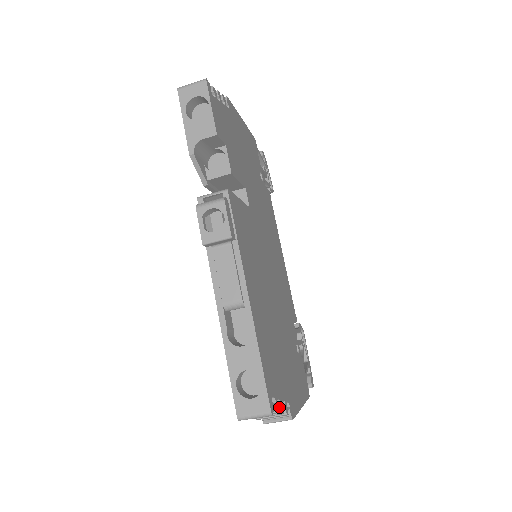
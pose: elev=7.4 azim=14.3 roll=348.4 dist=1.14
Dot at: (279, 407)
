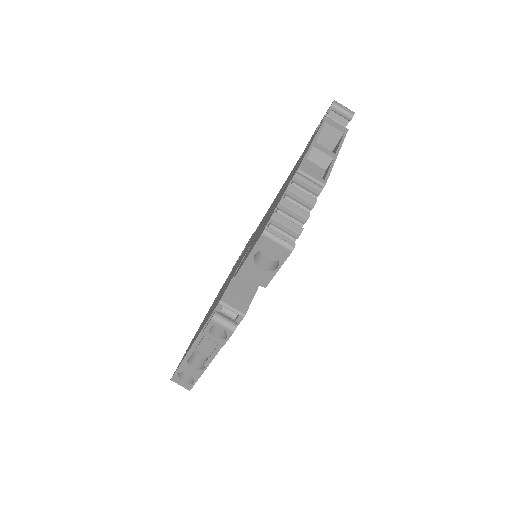
Dot at: occluded
